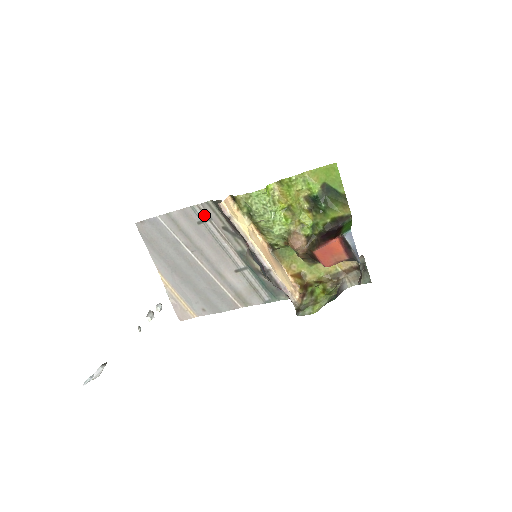
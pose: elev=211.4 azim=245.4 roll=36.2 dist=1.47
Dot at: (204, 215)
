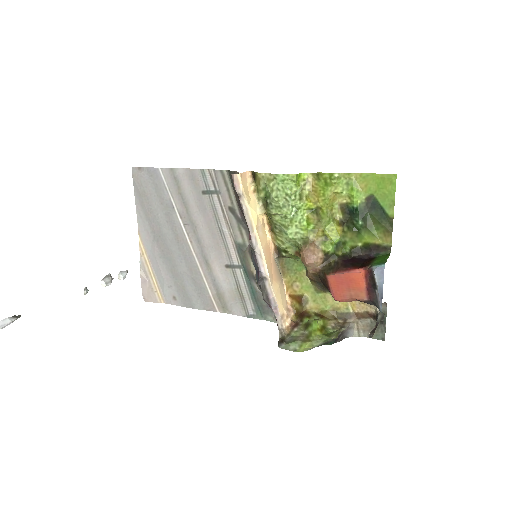
Dot at: (213, 185)
